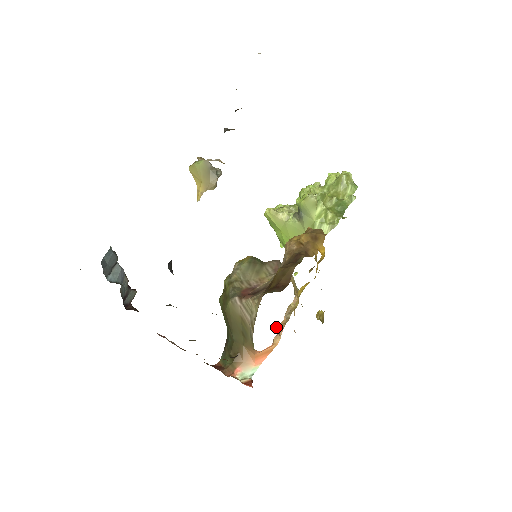
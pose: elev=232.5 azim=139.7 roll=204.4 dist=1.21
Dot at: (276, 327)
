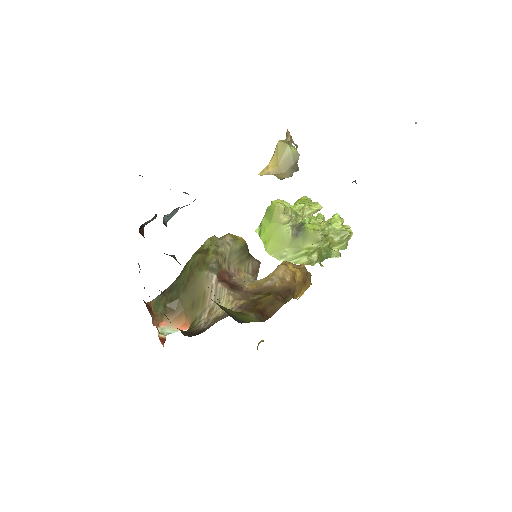
Dot at: occluded
